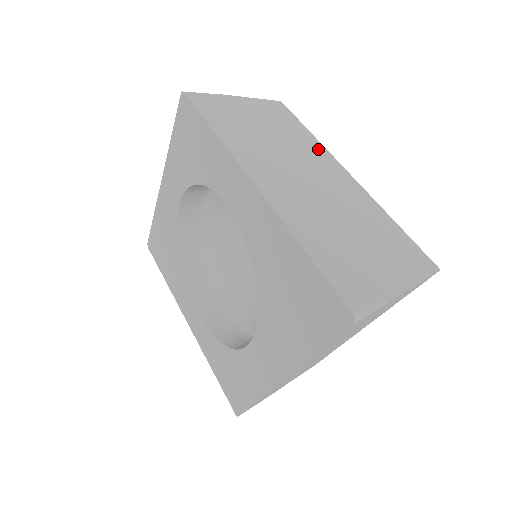
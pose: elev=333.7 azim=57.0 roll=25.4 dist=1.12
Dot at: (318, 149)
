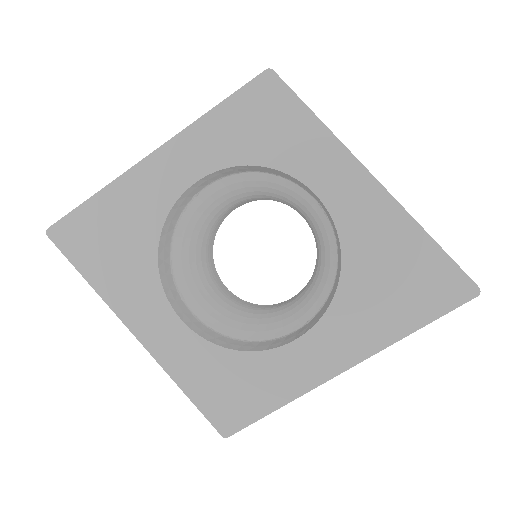
Dot at: occluded
